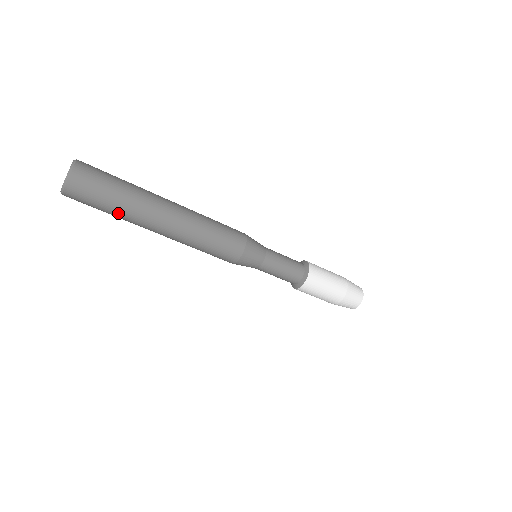
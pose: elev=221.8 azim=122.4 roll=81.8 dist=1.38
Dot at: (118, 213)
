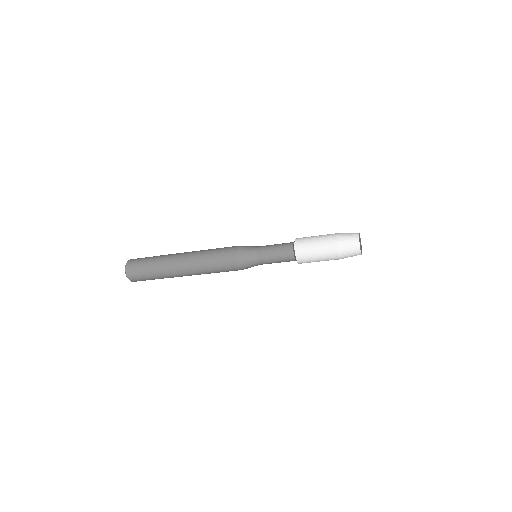
Dot at: (157, 275)
